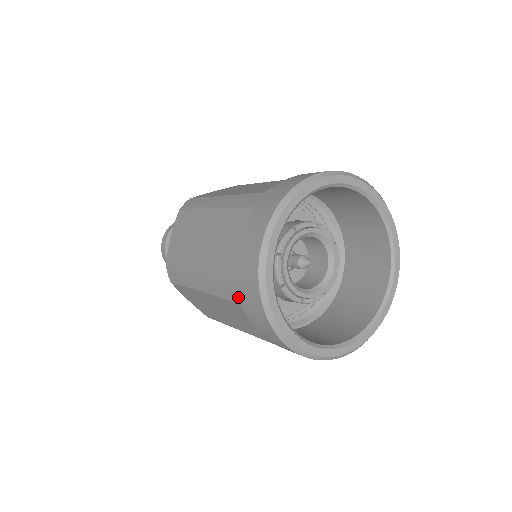
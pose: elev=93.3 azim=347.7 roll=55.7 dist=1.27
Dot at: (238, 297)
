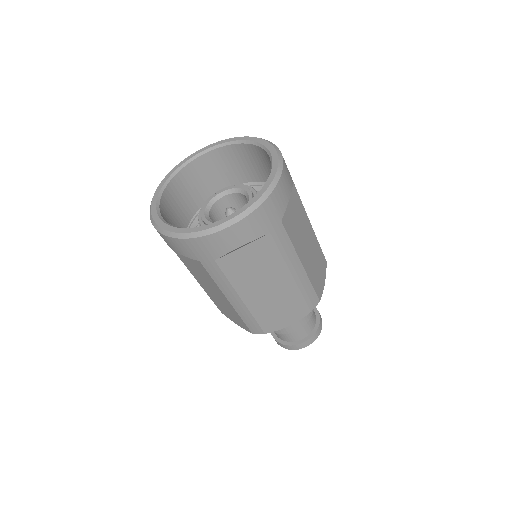
Dot at: occluded
